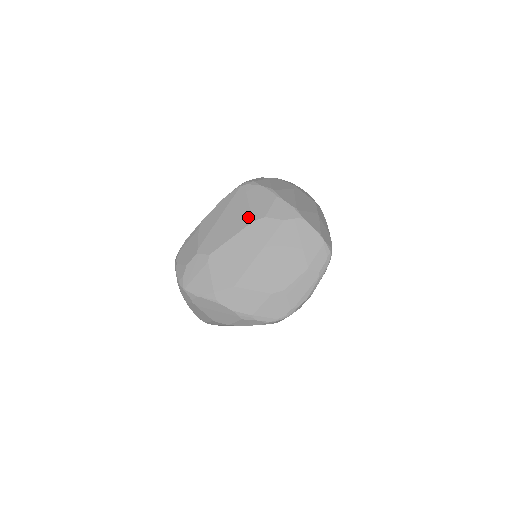
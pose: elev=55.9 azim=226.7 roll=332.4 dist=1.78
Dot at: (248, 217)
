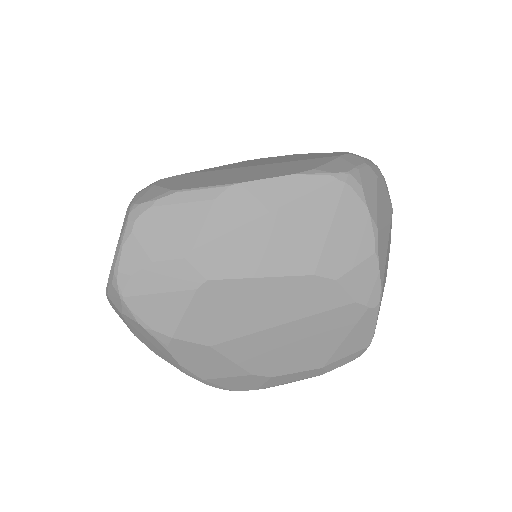
Dot at: (313, 259)
